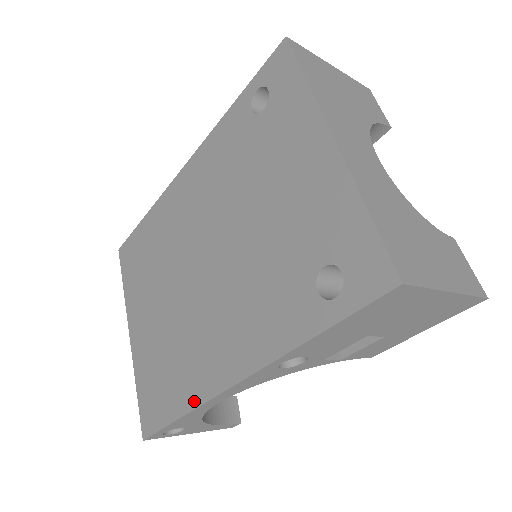
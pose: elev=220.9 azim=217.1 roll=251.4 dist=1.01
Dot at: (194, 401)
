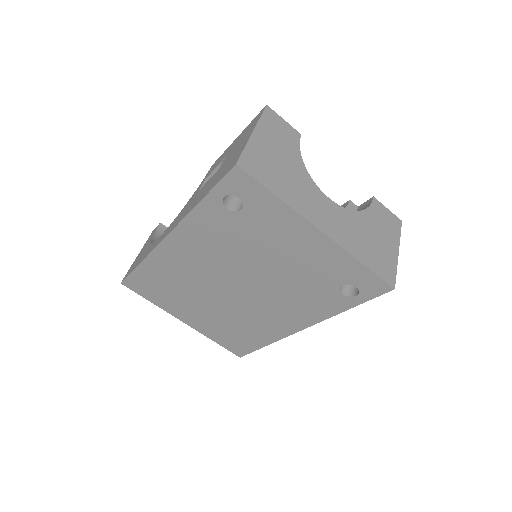
Dot at: (273, 339)
